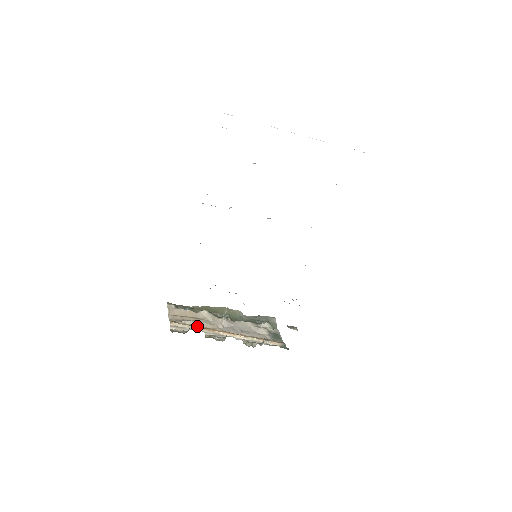
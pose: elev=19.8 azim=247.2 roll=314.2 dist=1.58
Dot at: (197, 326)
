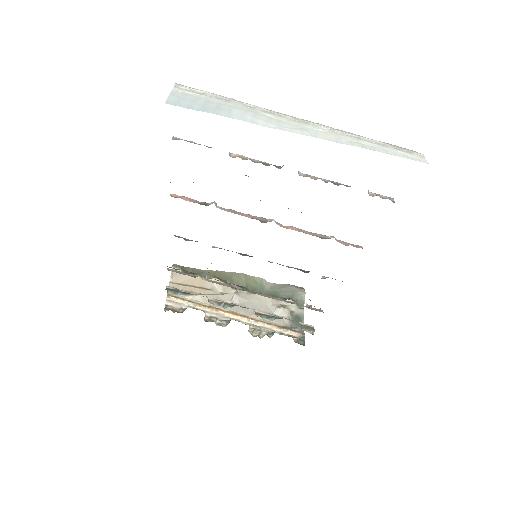
Dot at: (199, 302)
